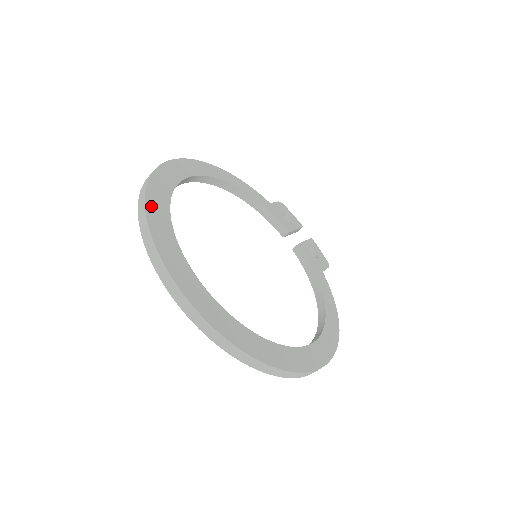
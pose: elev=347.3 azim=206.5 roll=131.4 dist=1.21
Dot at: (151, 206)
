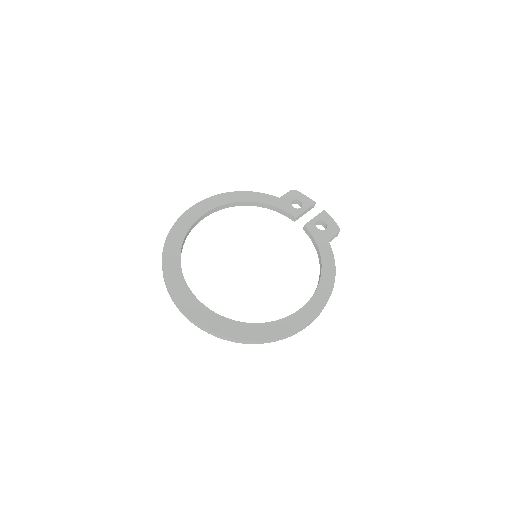
Dot at: (166, 260)
